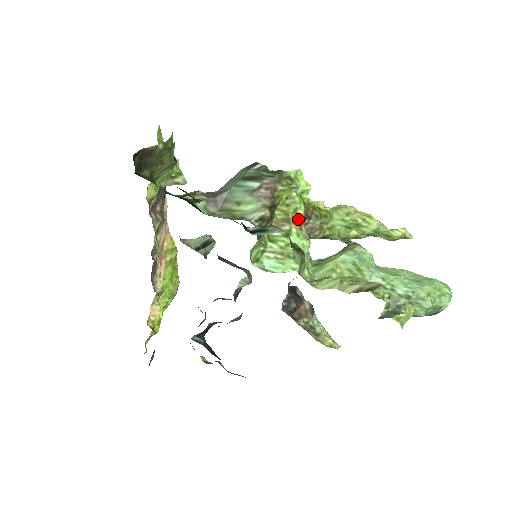
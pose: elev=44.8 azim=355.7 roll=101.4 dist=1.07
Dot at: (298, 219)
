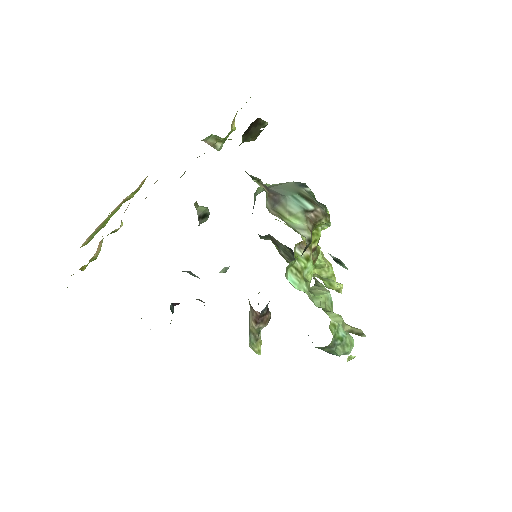
Dot at: (312, 248)
